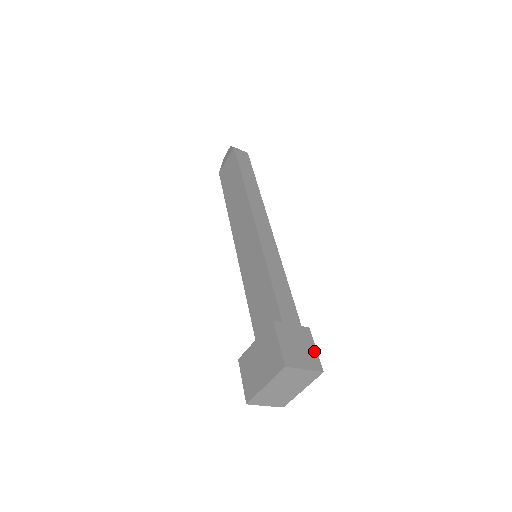
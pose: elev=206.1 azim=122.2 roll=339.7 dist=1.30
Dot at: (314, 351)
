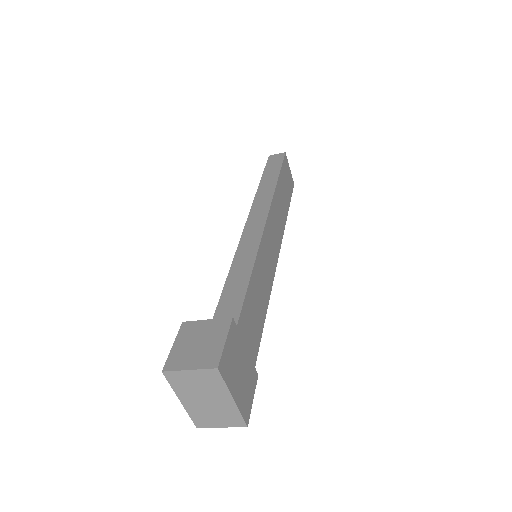
Dot at: (220, 344)
